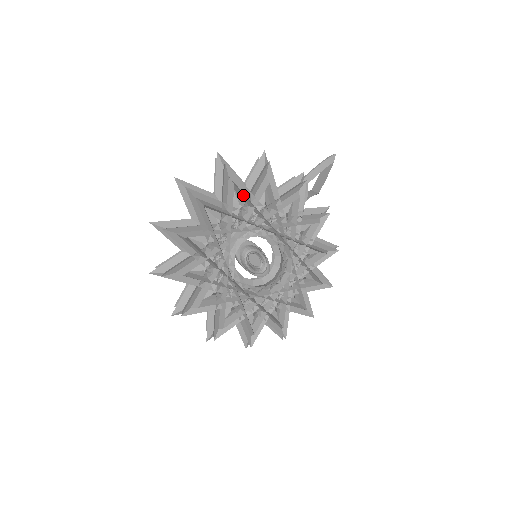
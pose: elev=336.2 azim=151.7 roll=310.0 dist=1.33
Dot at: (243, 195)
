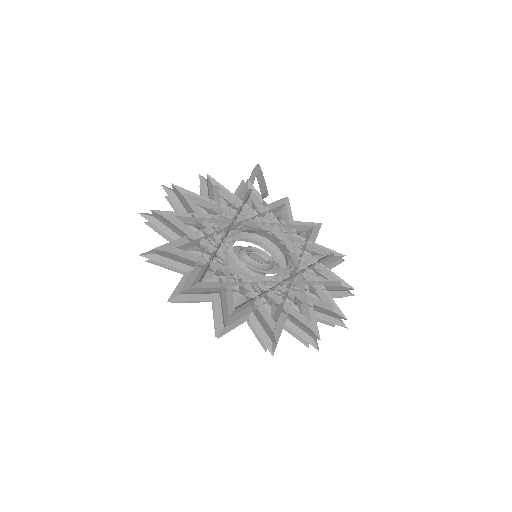
Dot at: (204, 201)
